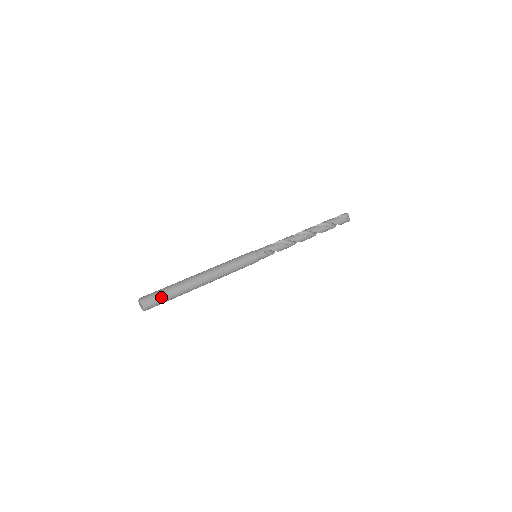
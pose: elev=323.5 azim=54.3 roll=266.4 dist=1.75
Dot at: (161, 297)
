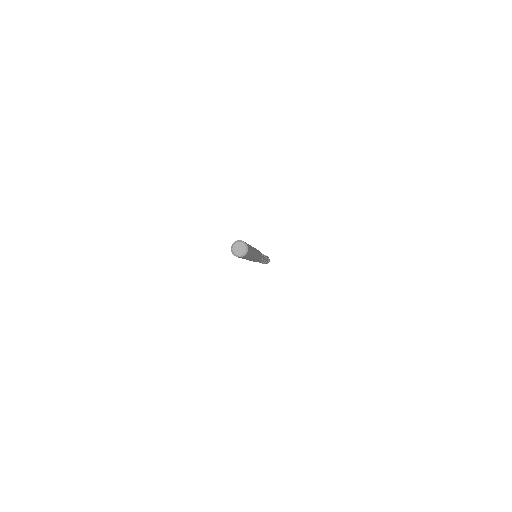
Dot at: occluded
